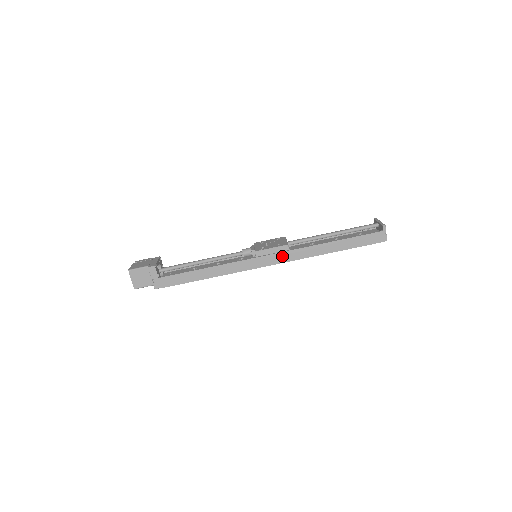
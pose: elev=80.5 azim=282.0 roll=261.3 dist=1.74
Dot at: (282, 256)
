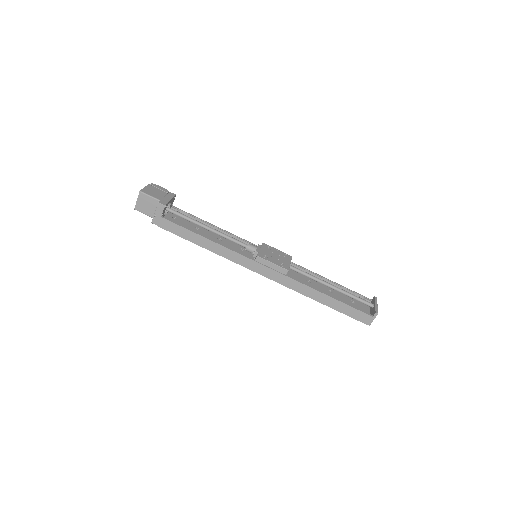
Dot at: (277, 275)
